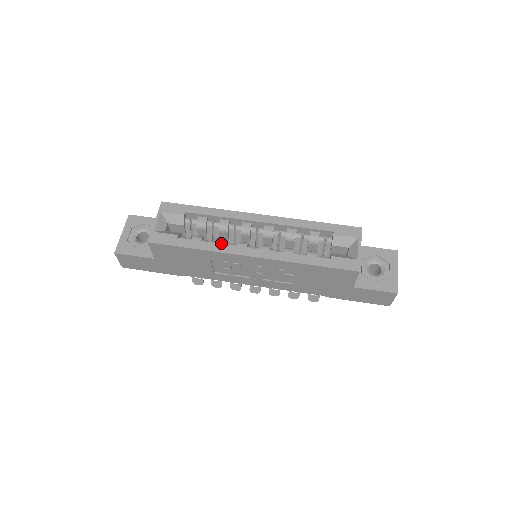
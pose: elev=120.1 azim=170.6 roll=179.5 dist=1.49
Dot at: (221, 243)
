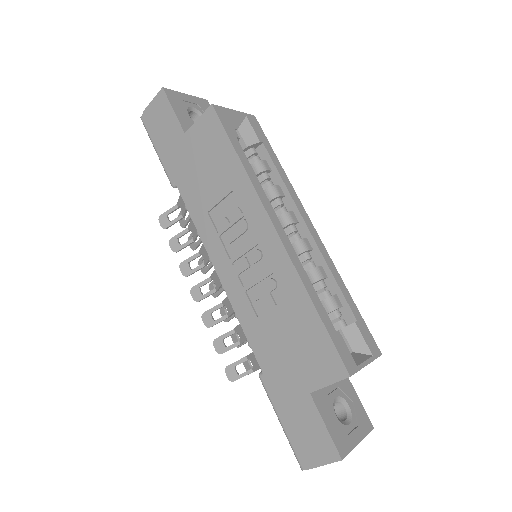
Dot at: occluded
